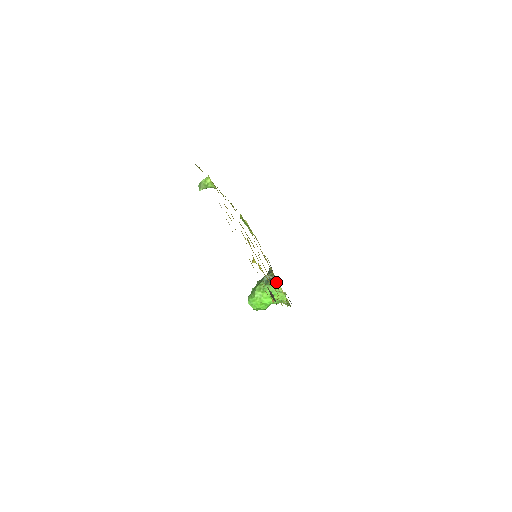
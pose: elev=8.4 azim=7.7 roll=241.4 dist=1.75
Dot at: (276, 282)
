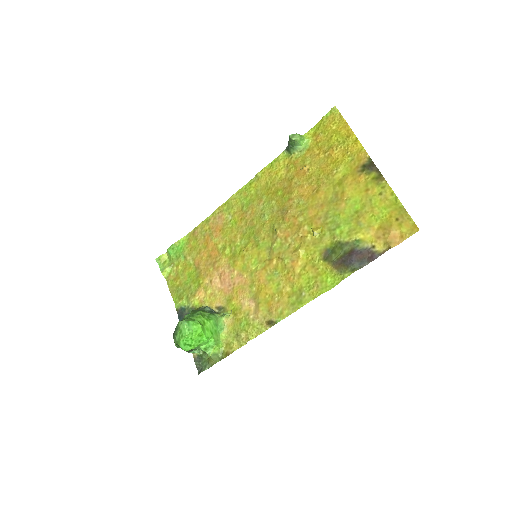
Dot at: (224, 316)
